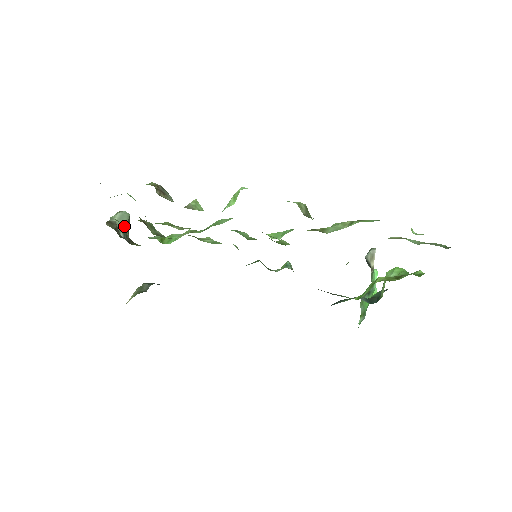
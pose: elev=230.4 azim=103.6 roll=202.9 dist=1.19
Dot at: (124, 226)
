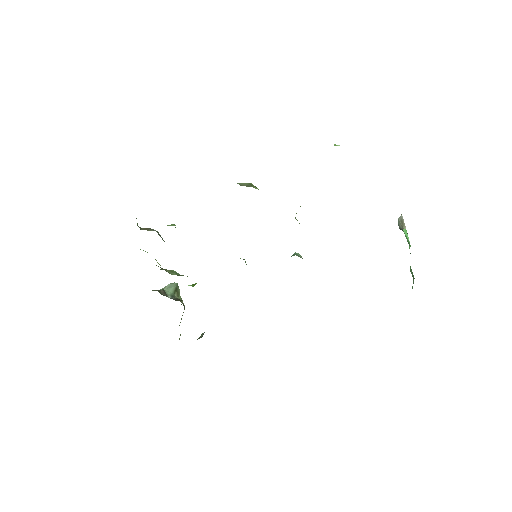
Dot at: (172, 291)
